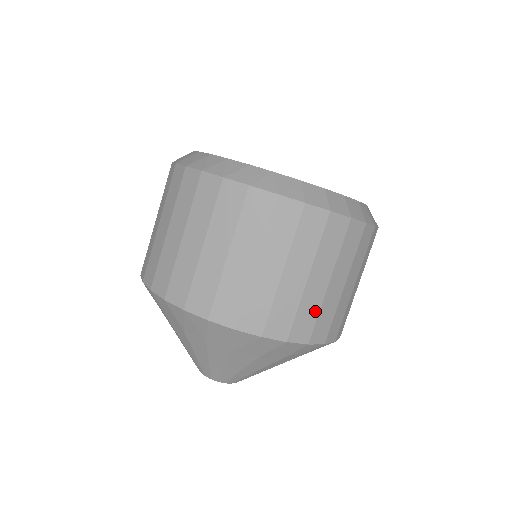
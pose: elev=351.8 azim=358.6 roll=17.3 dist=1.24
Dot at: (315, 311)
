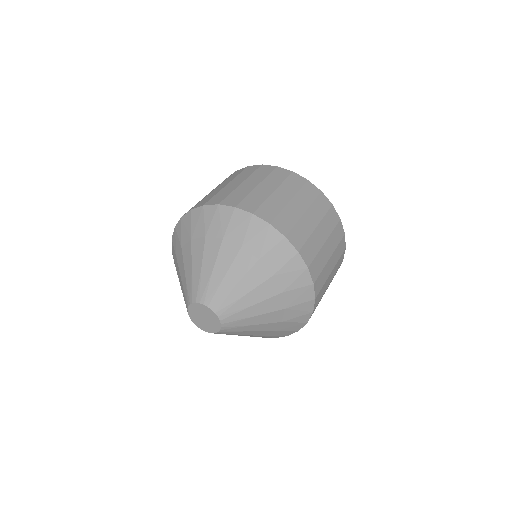
Dot at: (324, 281)
